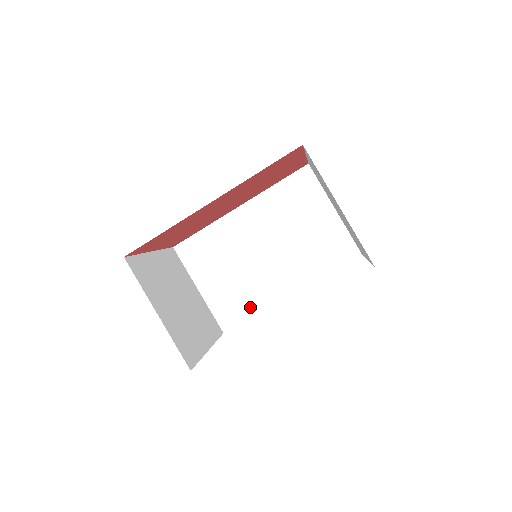
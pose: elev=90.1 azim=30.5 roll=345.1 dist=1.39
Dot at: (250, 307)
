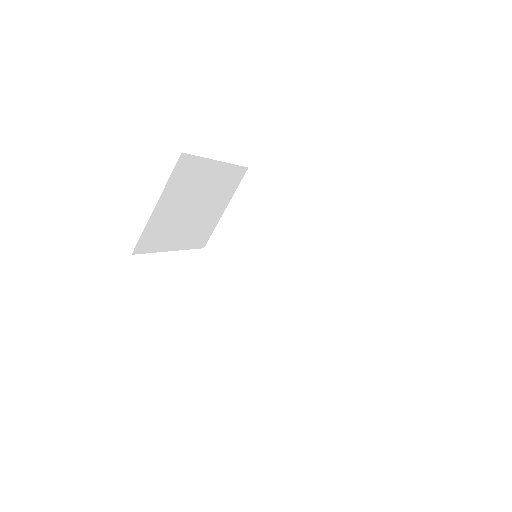
Dot at: (233, 261)
